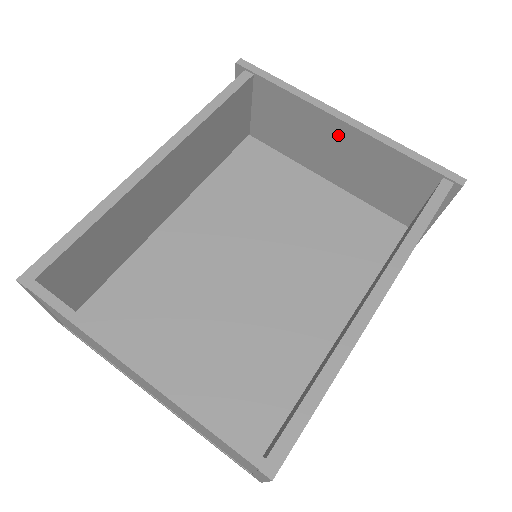
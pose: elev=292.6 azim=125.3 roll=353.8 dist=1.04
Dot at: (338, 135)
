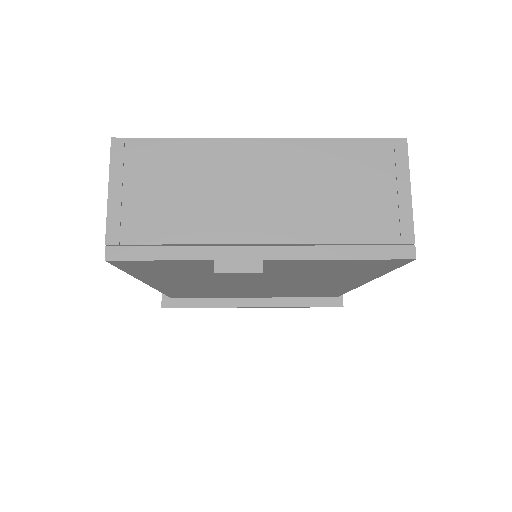
Dot at: occluded
